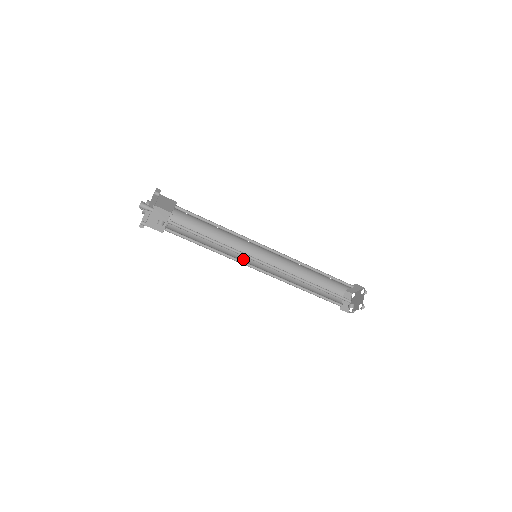
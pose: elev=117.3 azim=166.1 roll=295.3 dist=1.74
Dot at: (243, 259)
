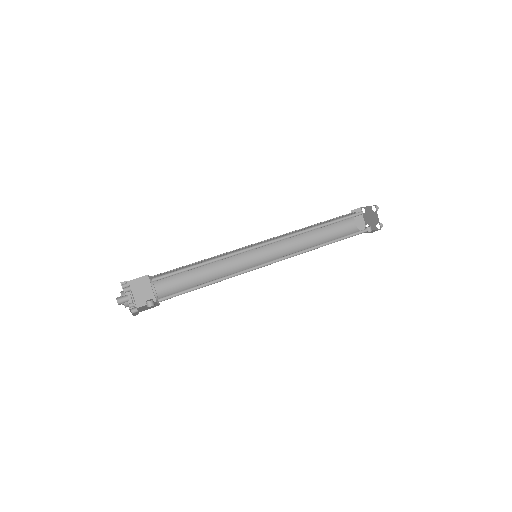
Dot at: (244, 264)
